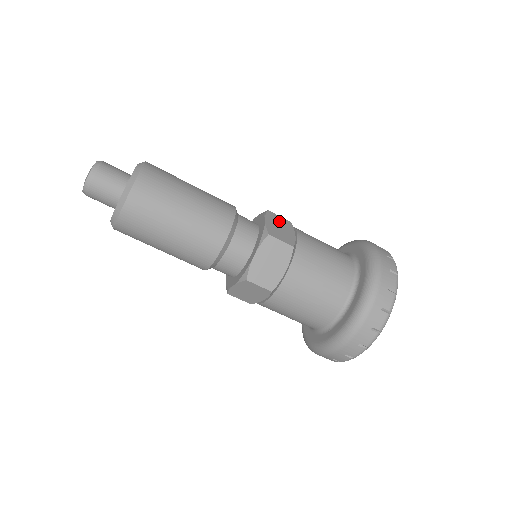
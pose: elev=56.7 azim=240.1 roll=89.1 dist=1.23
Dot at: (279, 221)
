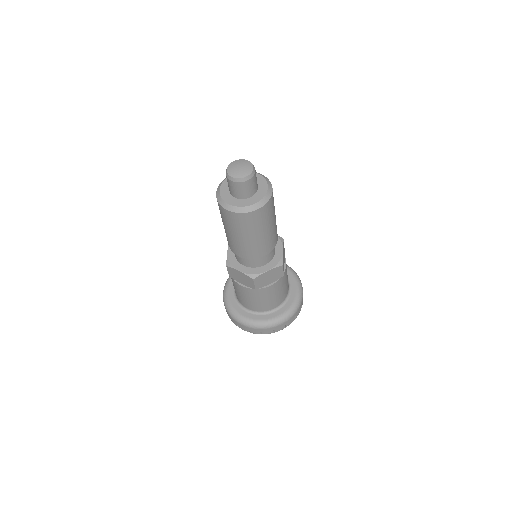
Dot at: occluded
